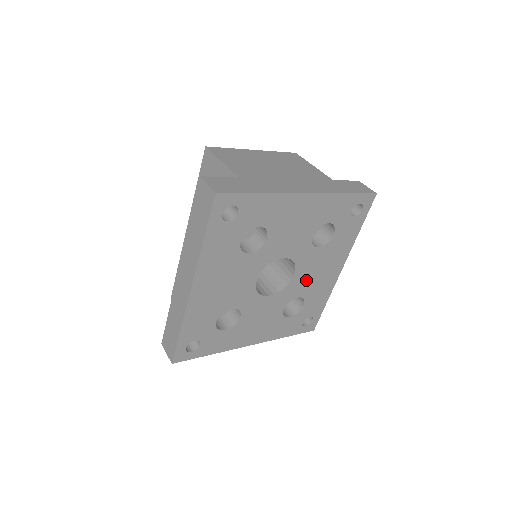
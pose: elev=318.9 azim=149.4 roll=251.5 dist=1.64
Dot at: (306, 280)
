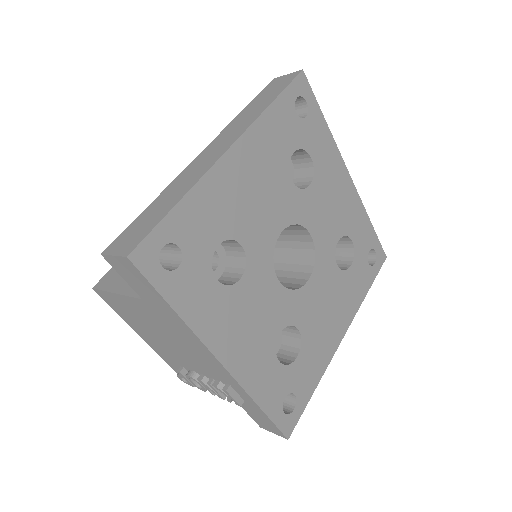
Dot at: (314, 307)
